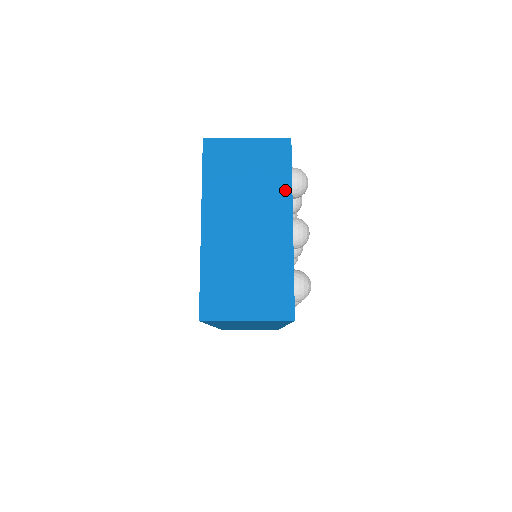
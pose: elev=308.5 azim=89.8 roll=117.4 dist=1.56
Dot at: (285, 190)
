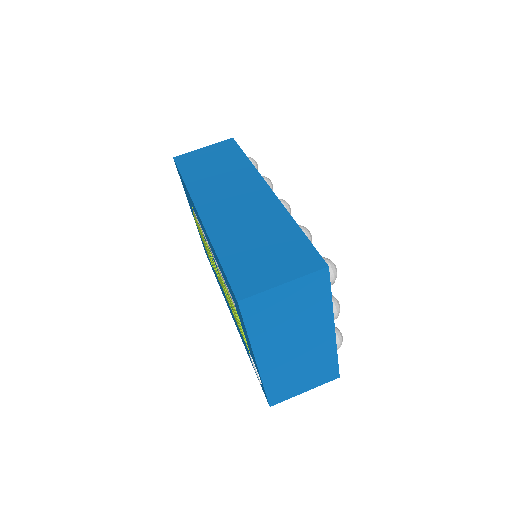
Dot at: (326, 309)
